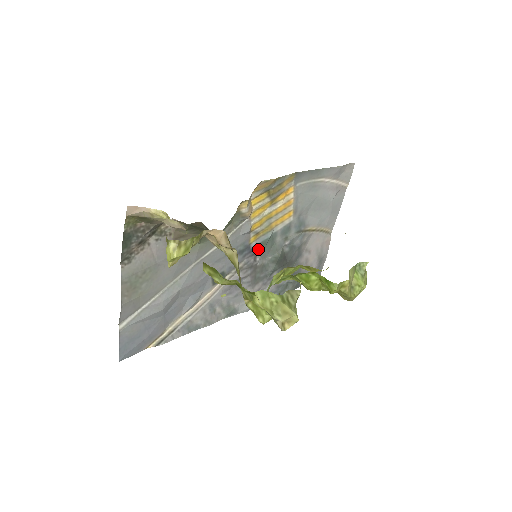
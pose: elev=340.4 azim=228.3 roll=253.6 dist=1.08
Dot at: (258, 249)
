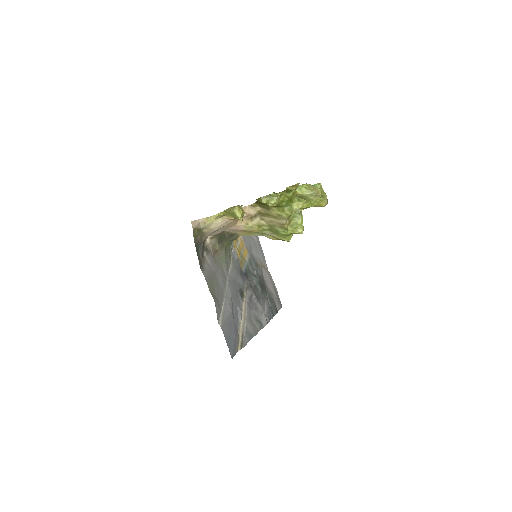
Dot at: (247, 274)
